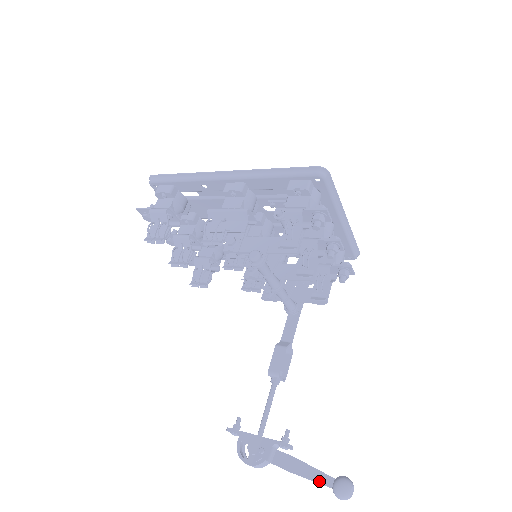
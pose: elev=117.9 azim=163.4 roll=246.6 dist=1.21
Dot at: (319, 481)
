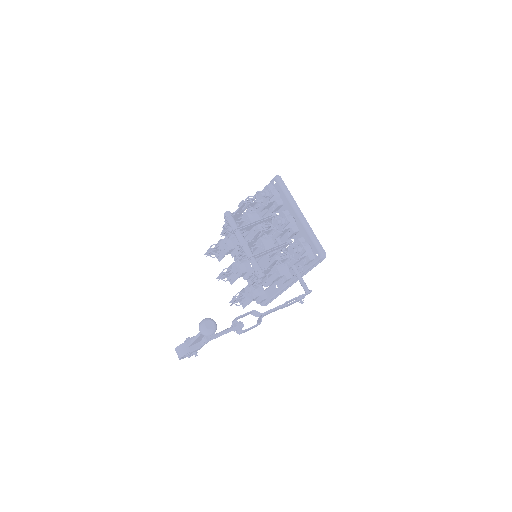
Dot at: occluded
